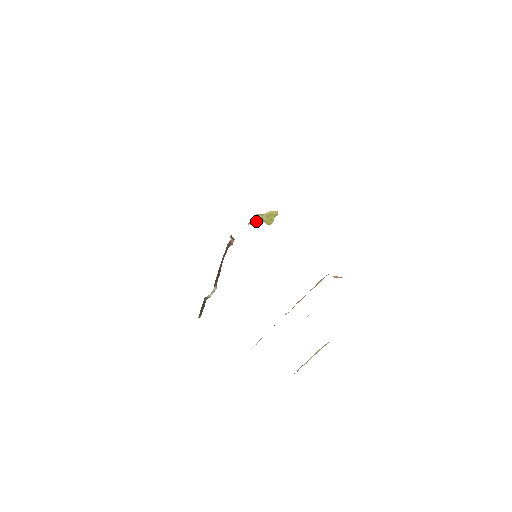
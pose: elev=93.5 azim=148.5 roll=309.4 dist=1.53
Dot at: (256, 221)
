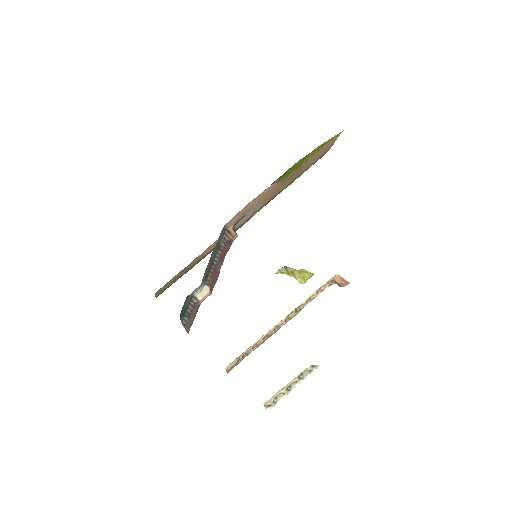
Dot at: (285, 271)
